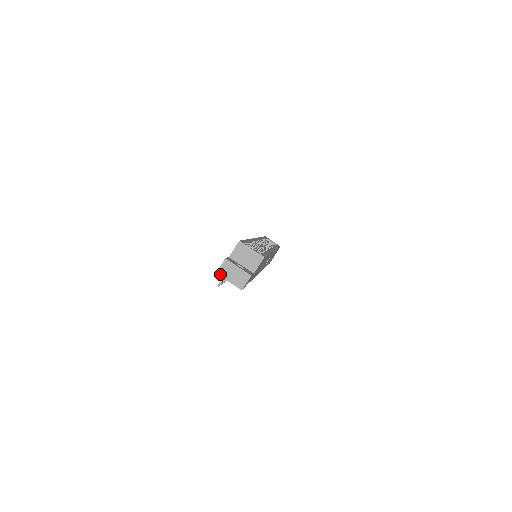
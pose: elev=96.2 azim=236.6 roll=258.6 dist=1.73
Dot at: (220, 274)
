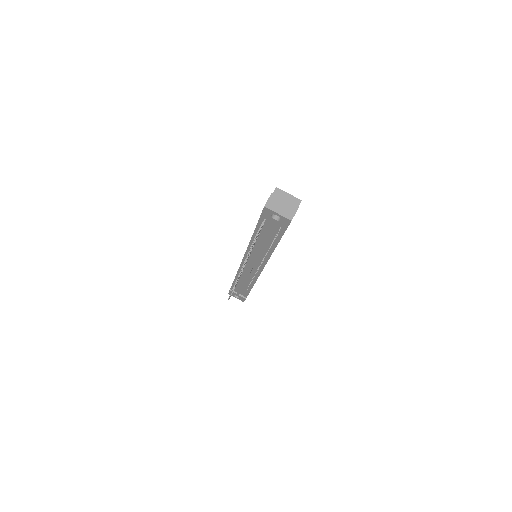
Dot at: (268, 207)
